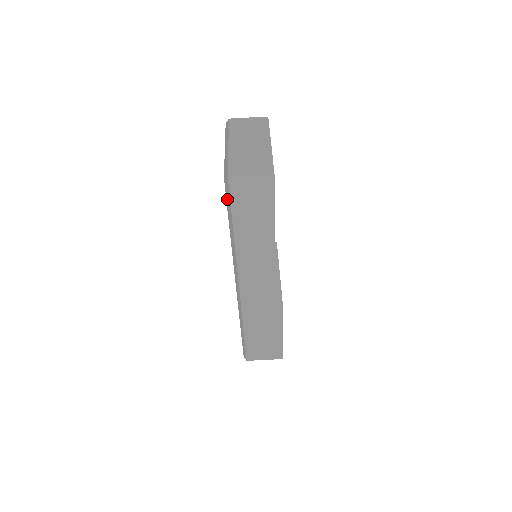
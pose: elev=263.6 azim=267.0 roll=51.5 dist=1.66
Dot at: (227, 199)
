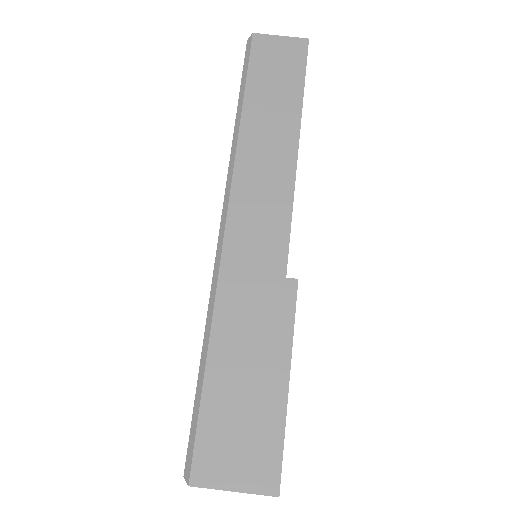
Dot at: (244, 65)
